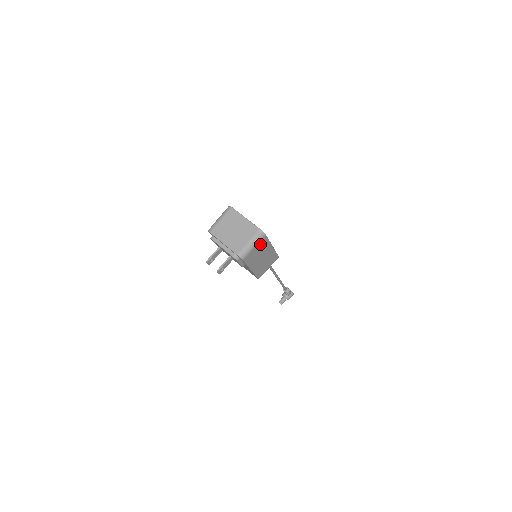
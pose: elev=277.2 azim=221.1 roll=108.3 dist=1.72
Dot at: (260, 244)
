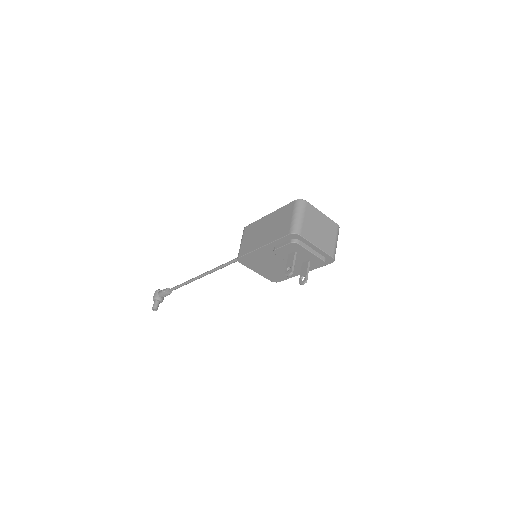
Dot at: occluded
